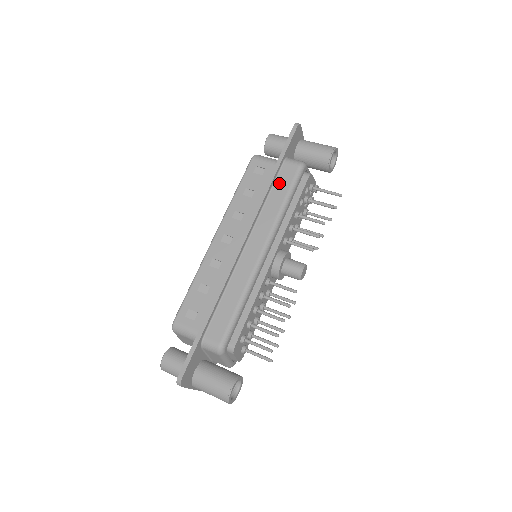
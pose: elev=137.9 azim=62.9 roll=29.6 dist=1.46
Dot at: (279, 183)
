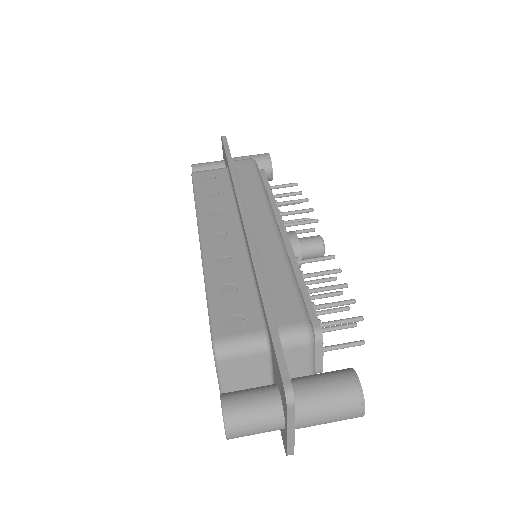
Dot at: (242, 175)
